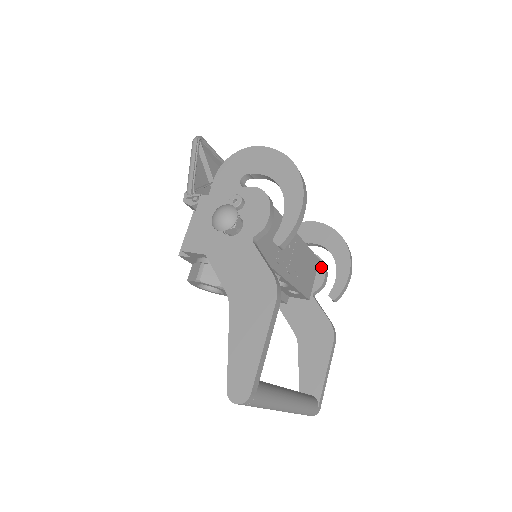
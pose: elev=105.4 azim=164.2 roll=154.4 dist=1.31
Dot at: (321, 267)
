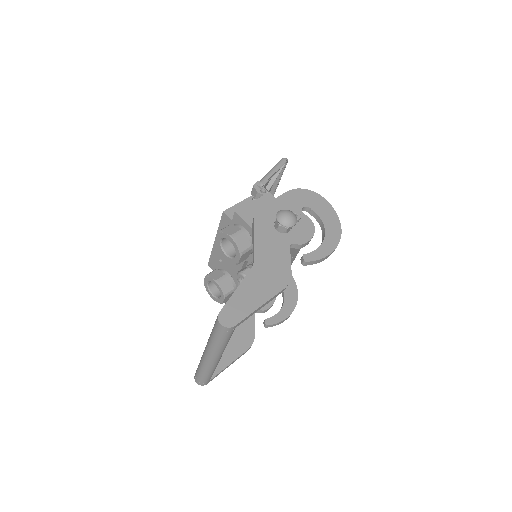
Dot at: (273, 299)
